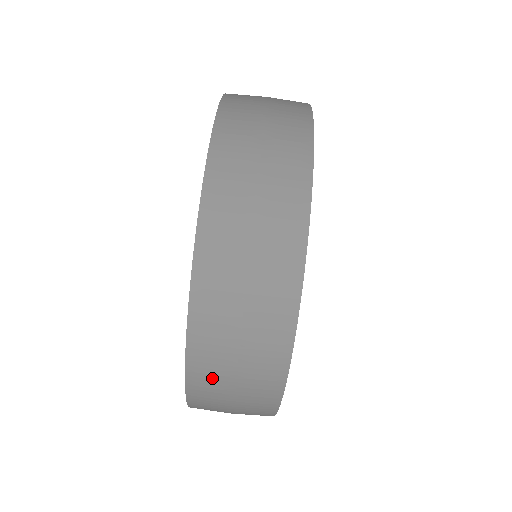
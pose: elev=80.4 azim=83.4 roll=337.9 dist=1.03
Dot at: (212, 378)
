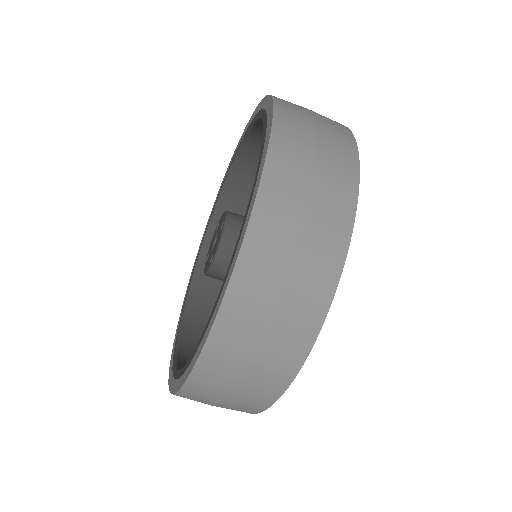
Dot at: (262, 277)
